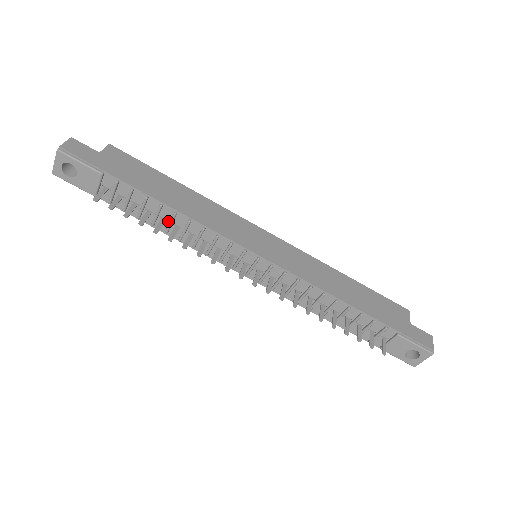
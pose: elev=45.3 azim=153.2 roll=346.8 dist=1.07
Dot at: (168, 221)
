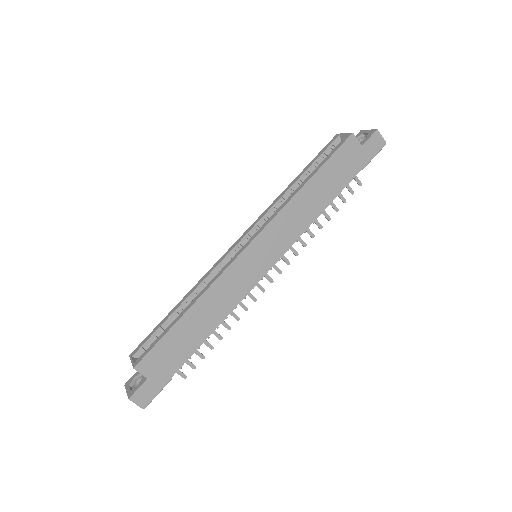
Dot at: occluded
